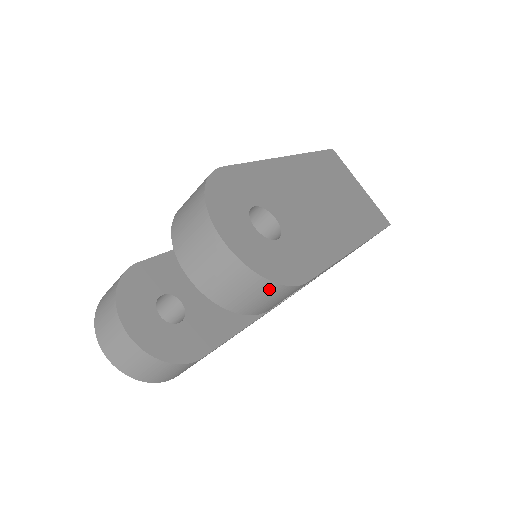
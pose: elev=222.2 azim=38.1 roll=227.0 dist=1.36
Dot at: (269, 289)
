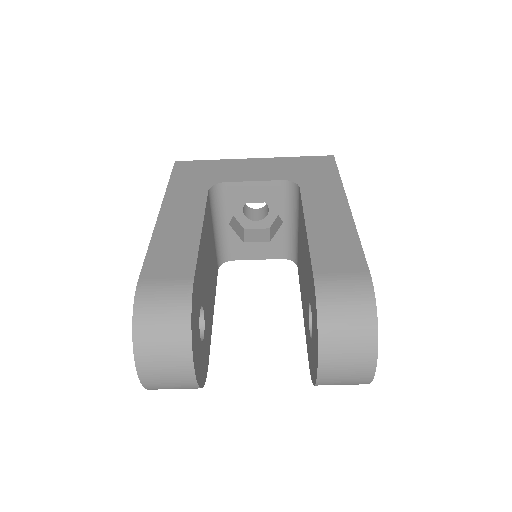
Dot at: occluded
